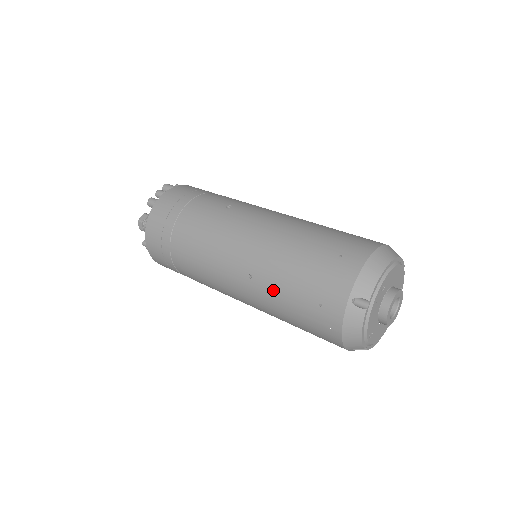
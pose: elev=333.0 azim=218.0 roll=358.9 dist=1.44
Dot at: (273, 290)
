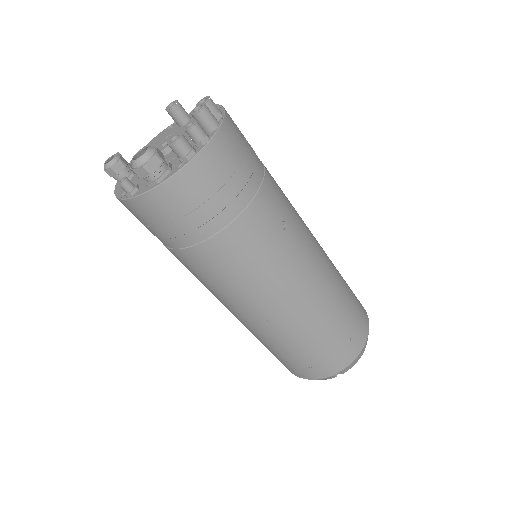
Dot at: (280, 340)
